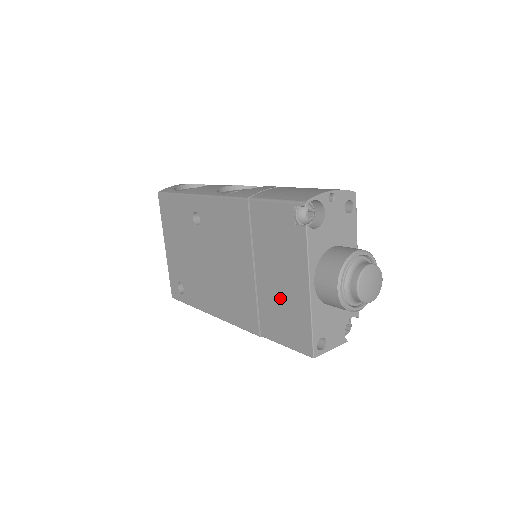
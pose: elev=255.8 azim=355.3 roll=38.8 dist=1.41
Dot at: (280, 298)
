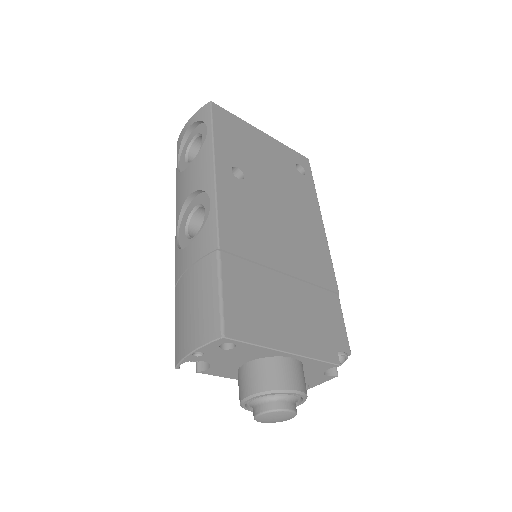
Dot at: occluded
